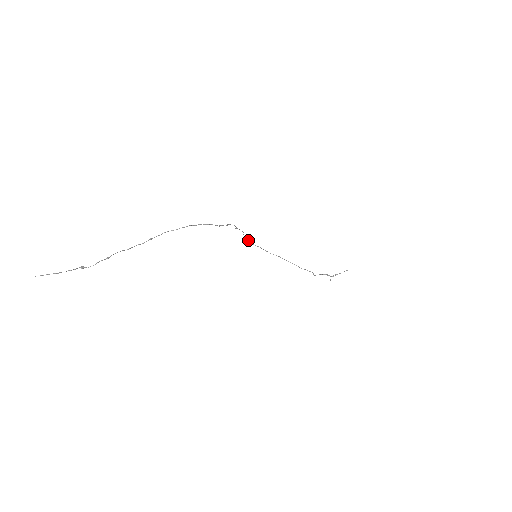
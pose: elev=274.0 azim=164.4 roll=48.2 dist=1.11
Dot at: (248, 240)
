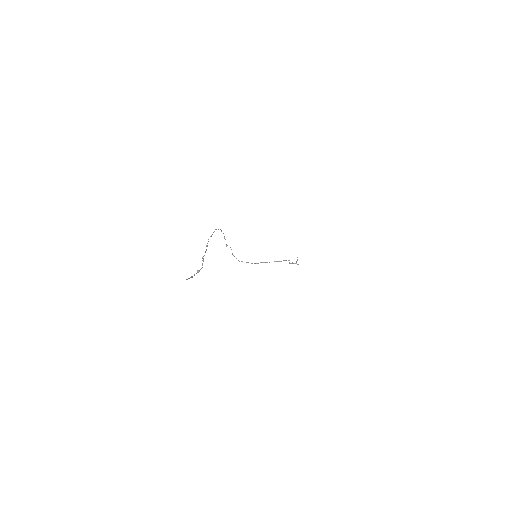
Dot at: occluded
